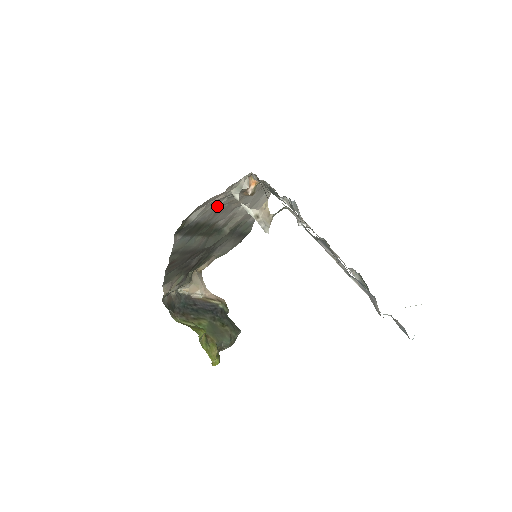
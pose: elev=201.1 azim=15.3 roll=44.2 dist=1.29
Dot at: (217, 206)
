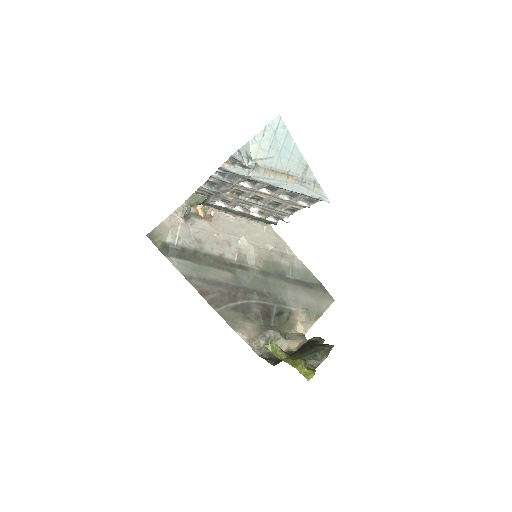
Dot at: (191, 235)
